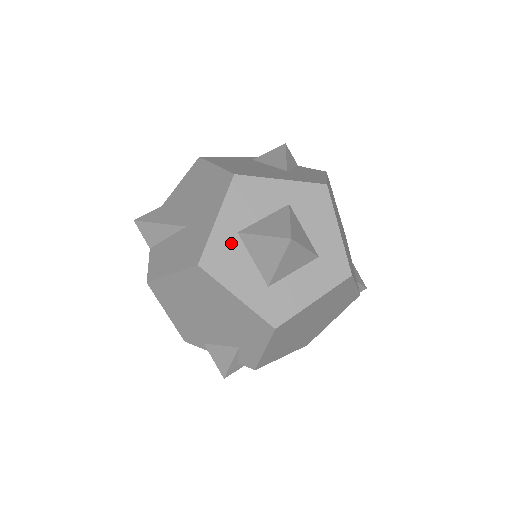
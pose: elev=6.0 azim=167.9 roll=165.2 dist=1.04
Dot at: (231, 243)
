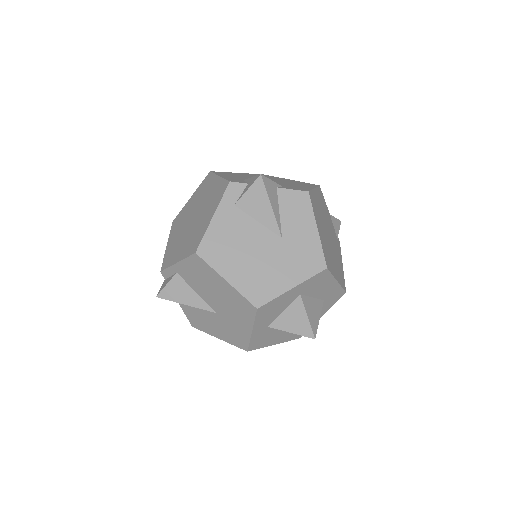
Dot at: (265, 333)
